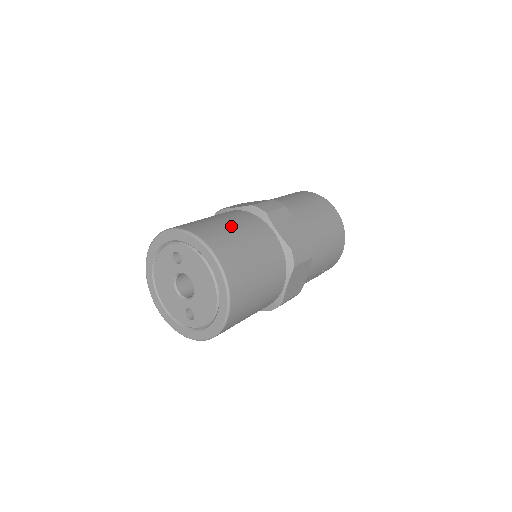
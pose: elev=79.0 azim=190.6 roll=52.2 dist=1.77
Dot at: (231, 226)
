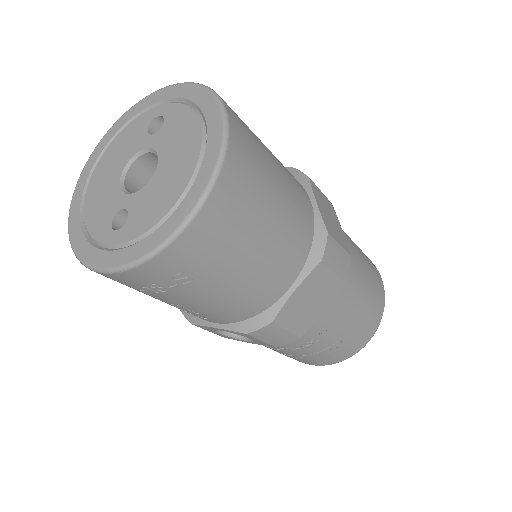
Dot at: occluded
